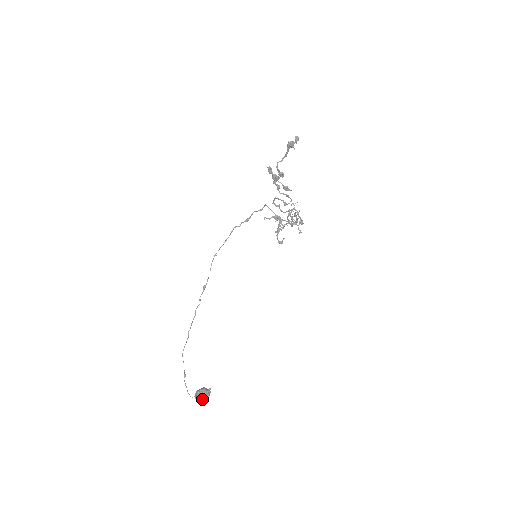
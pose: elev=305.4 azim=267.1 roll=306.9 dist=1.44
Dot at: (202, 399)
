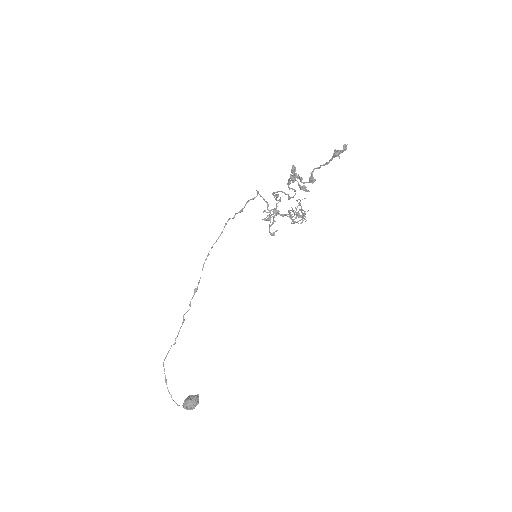
Dot at: (192, 408)
